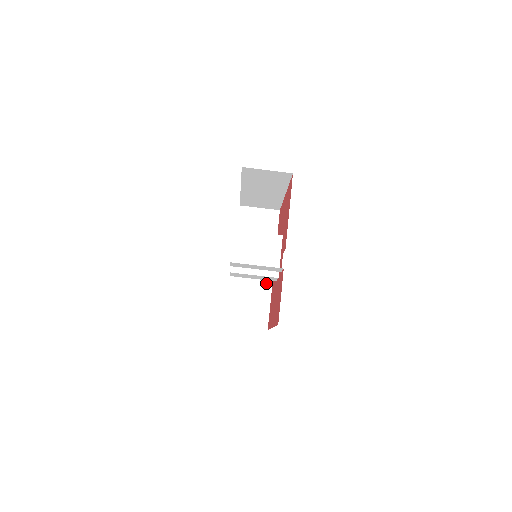
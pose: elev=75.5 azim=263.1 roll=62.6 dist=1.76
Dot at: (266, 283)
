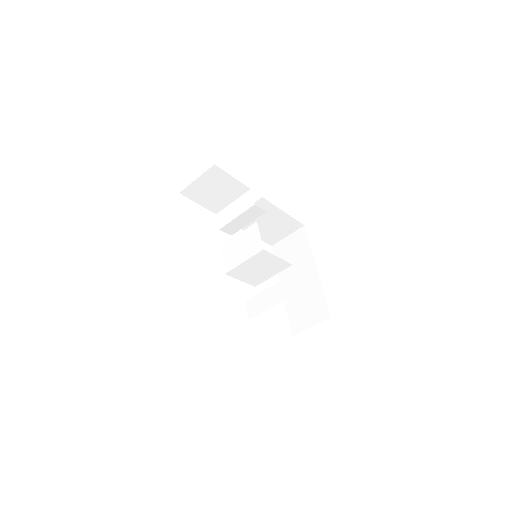
Dot at: (270, 210)
